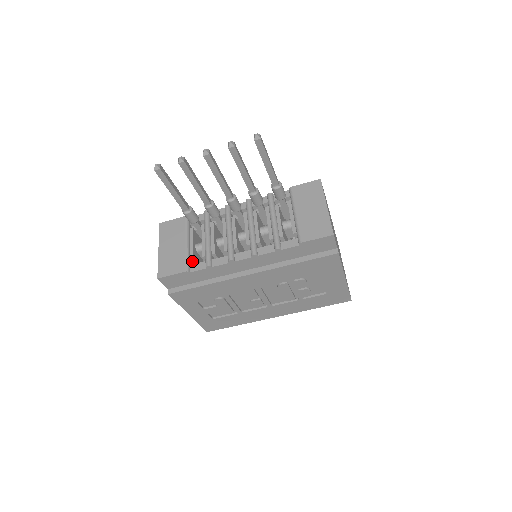
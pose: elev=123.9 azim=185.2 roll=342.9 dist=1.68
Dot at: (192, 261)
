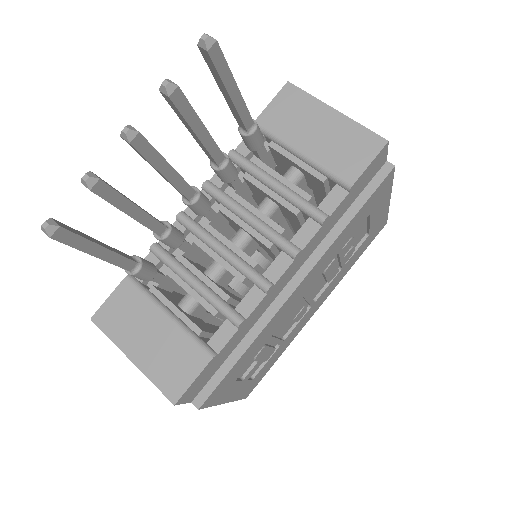
Dot at: (201, 335)
